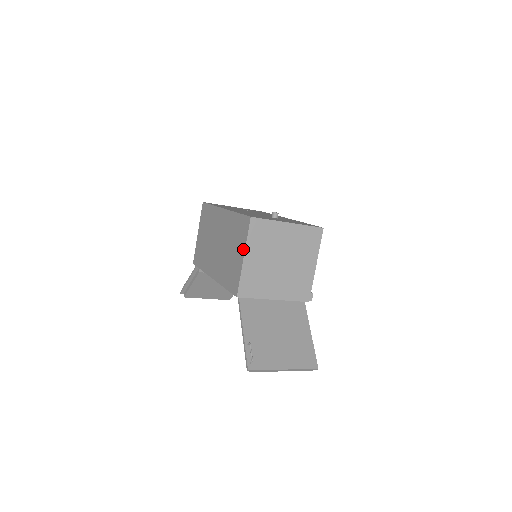
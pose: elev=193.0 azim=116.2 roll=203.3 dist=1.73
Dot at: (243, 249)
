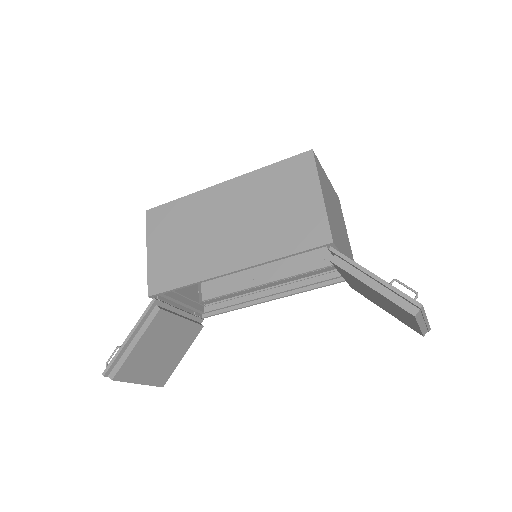
Dot at: (315, 186)
